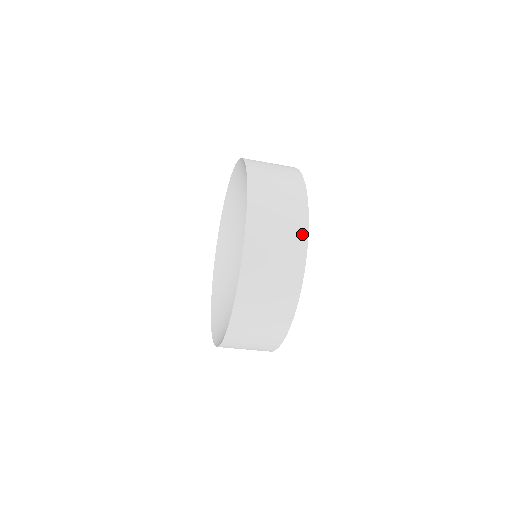
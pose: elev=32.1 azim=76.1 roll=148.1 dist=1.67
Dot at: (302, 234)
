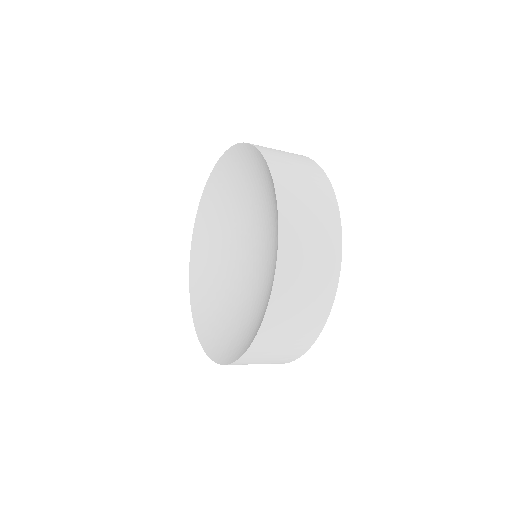
Dot at: (316, 330)
